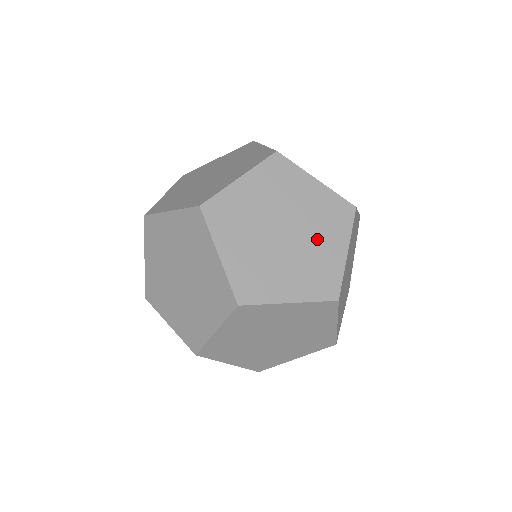
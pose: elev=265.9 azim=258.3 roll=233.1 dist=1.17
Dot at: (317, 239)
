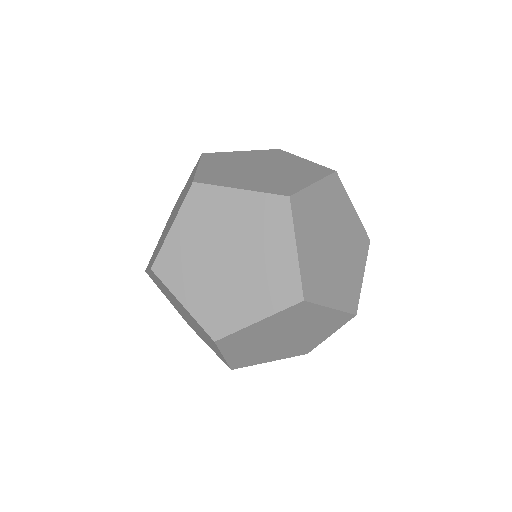
Dot at: (310, 335)
